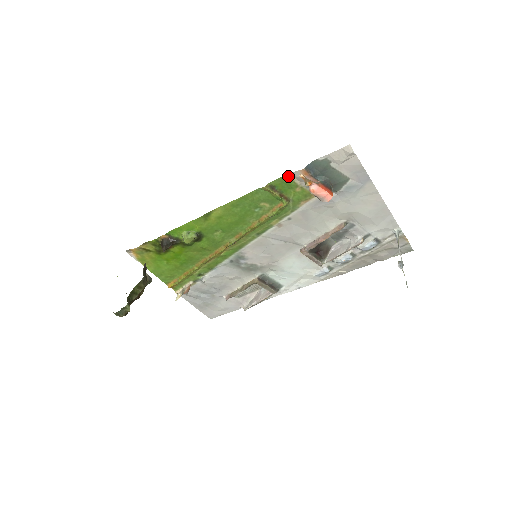
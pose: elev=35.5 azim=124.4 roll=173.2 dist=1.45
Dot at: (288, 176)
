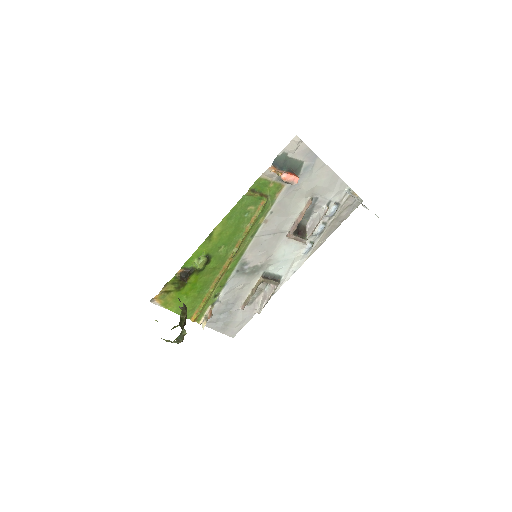
Dot at: (261, 177)
